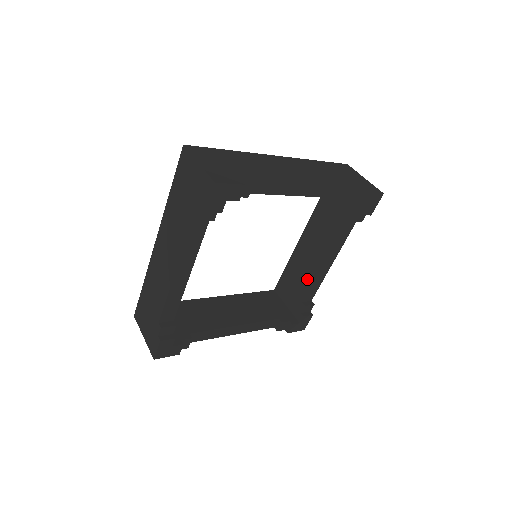
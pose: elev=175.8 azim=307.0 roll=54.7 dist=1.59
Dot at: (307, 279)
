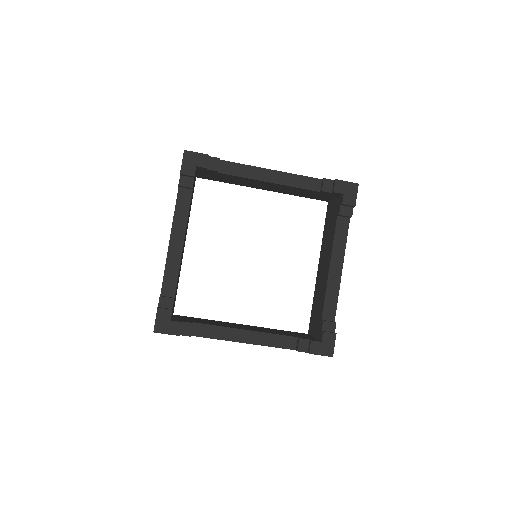
Dot at: (323, 295)
